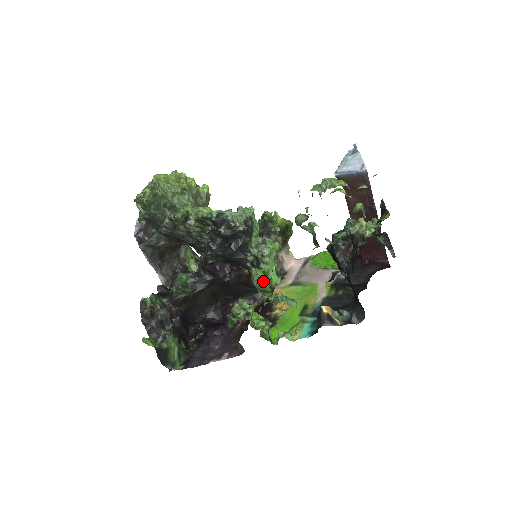
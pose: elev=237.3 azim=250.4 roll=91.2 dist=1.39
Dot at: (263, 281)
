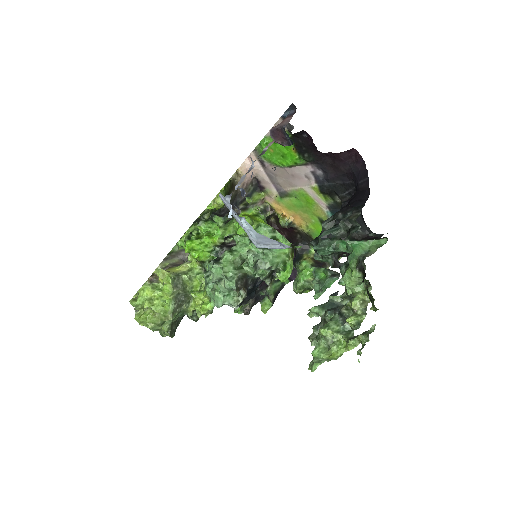
Dot at: occluded
